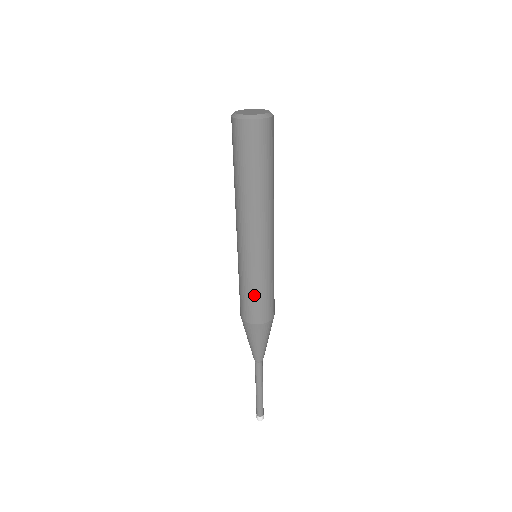
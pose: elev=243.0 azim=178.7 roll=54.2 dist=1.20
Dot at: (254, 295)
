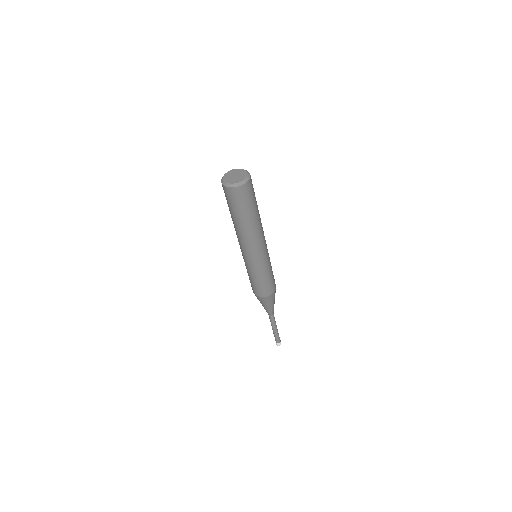
Dot at: (254, 281)
